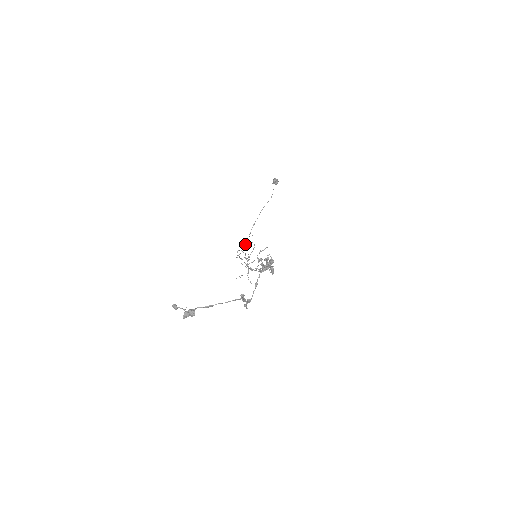
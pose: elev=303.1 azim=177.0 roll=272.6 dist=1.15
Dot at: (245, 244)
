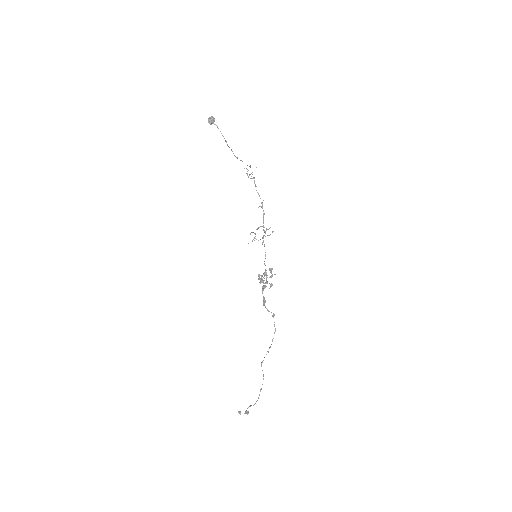
Dot at: occluded
